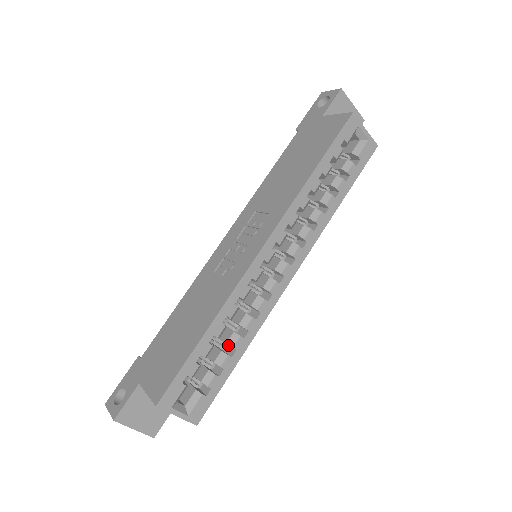
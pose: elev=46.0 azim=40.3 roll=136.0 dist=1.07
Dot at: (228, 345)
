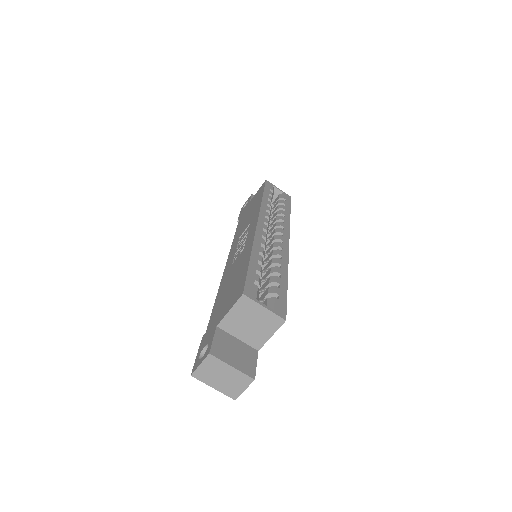
Dot at: occluded
